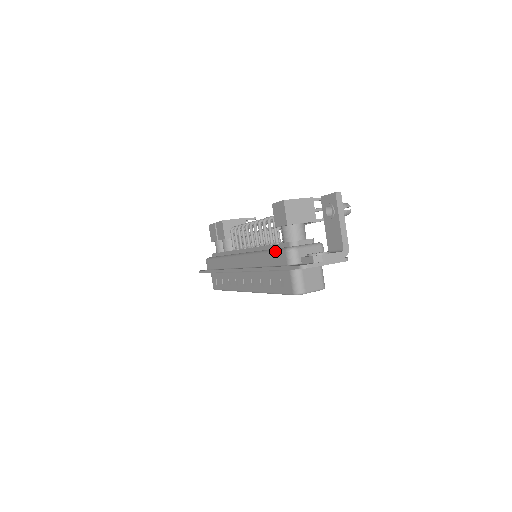
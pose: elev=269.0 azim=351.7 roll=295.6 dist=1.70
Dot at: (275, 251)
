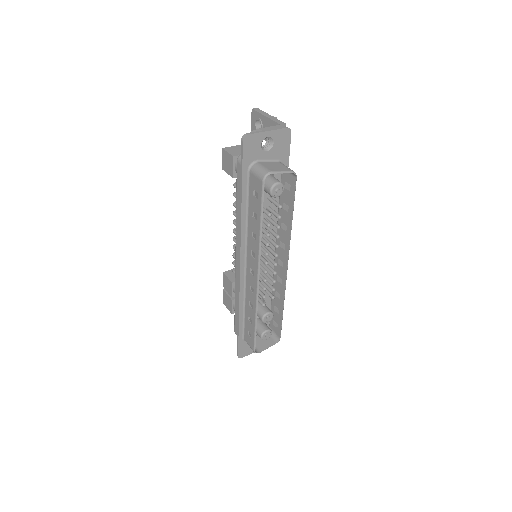
Dot at: (236, 180)
